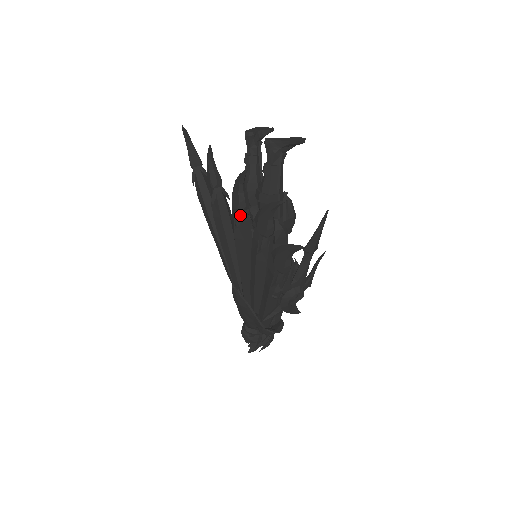
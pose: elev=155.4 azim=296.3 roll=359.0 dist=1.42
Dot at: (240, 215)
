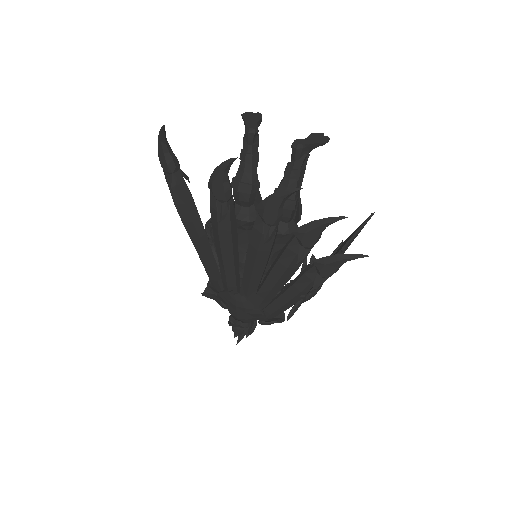
Dot at: (274, 230)
